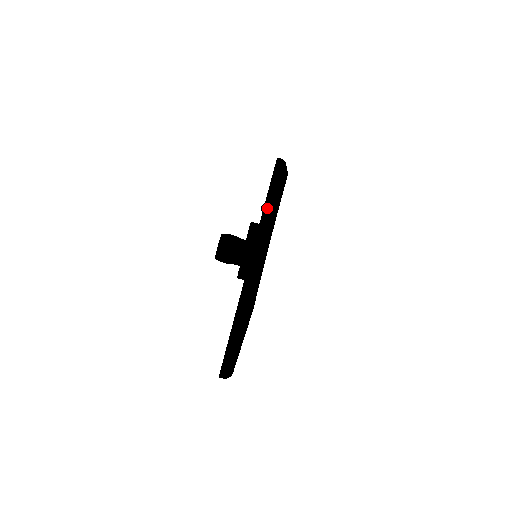
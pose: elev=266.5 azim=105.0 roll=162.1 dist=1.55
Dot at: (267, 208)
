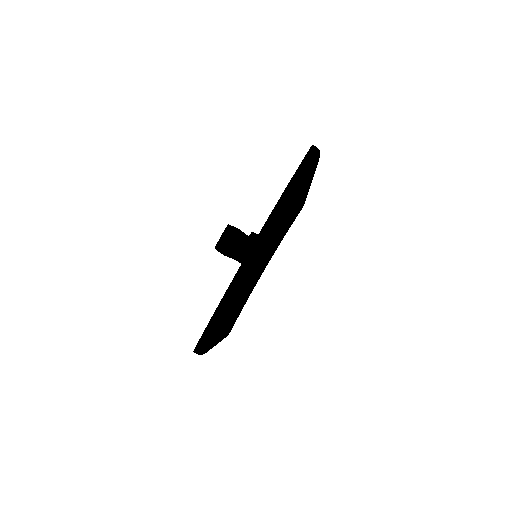
Dot at: (272, 235)
